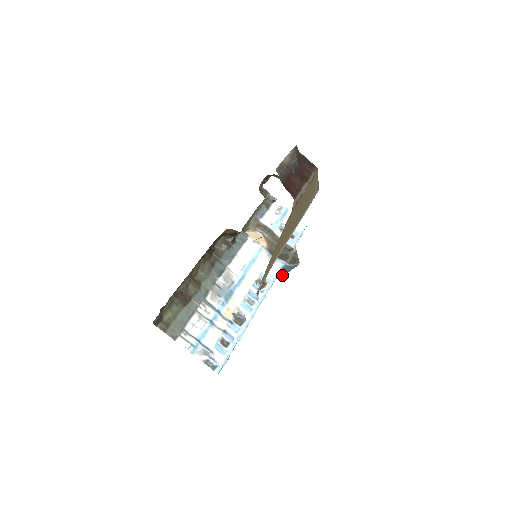
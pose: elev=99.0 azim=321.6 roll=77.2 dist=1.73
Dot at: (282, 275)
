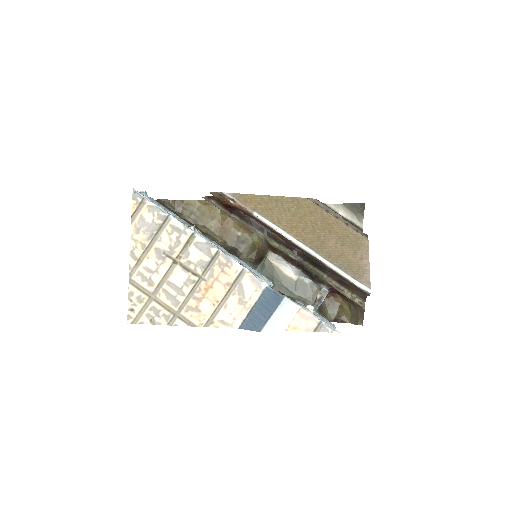
Dot at: (261, 324)
